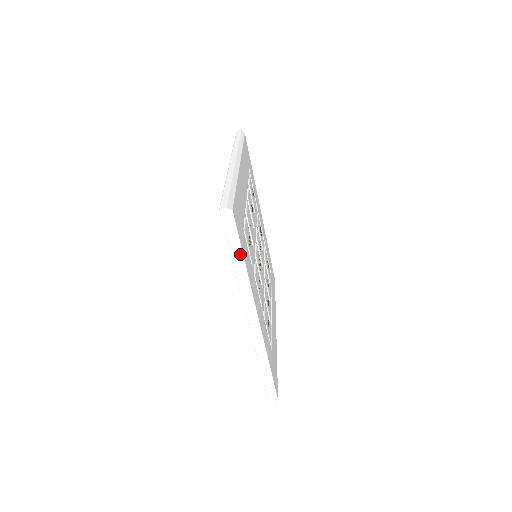
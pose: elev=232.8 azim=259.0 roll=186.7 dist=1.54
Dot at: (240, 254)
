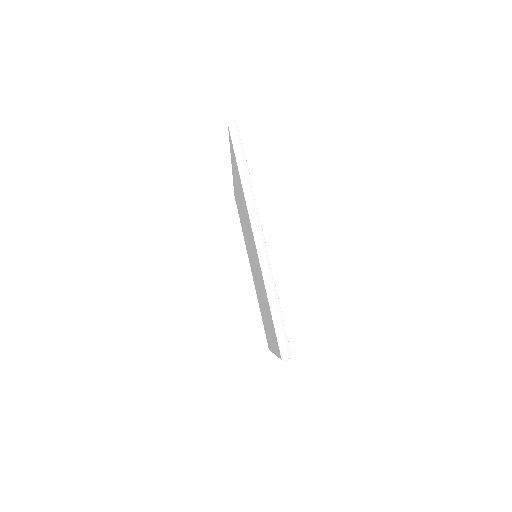
Dot at: (245, 162)
